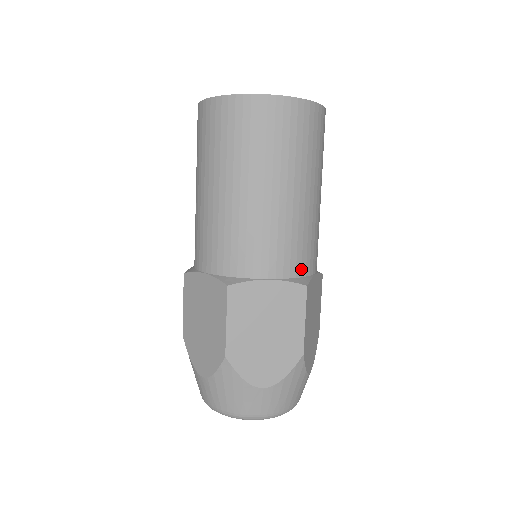
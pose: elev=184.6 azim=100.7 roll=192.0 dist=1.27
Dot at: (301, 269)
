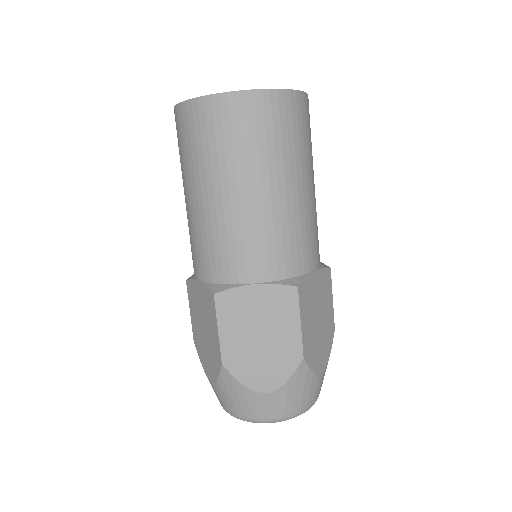
Dot at: (292, 269)
